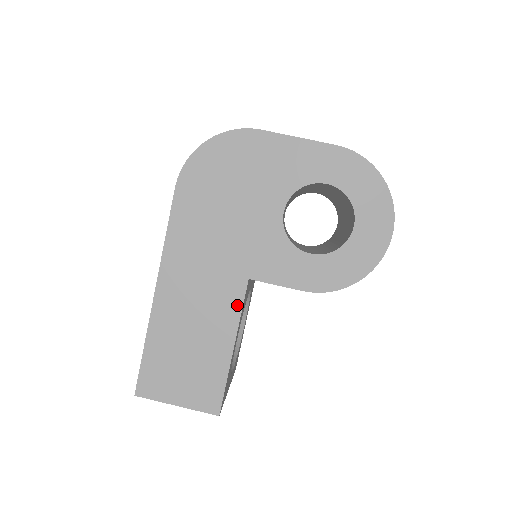
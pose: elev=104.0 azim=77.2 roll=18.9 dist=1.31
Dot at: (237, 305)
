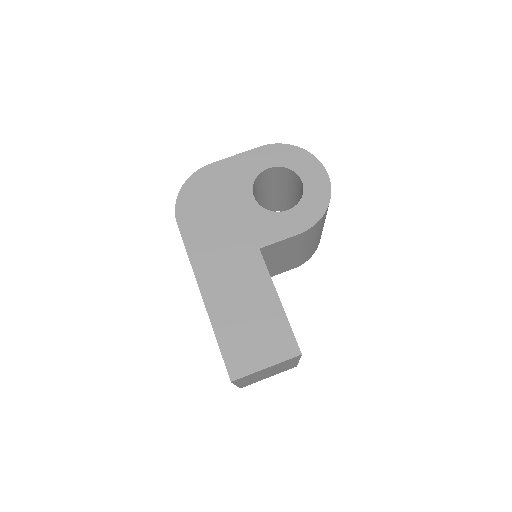
Dot at: (263, 269)
